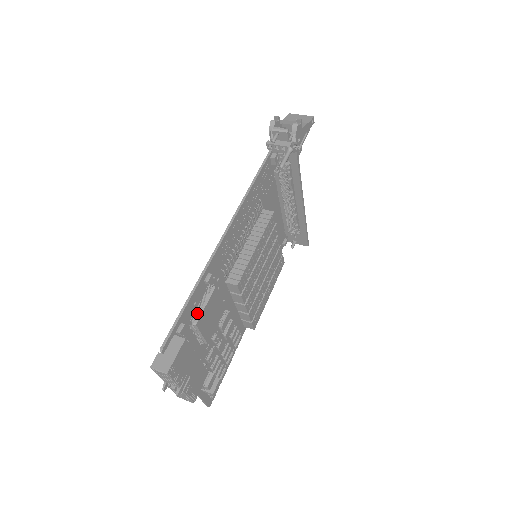
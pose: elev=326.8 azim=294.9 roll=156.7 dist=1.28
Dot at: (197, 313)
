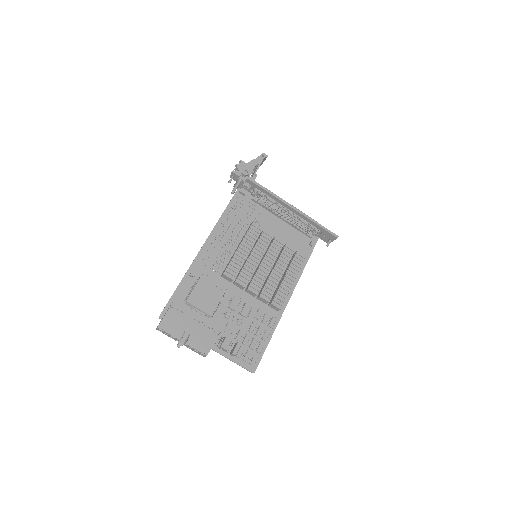
Dot at: (189, 295)
